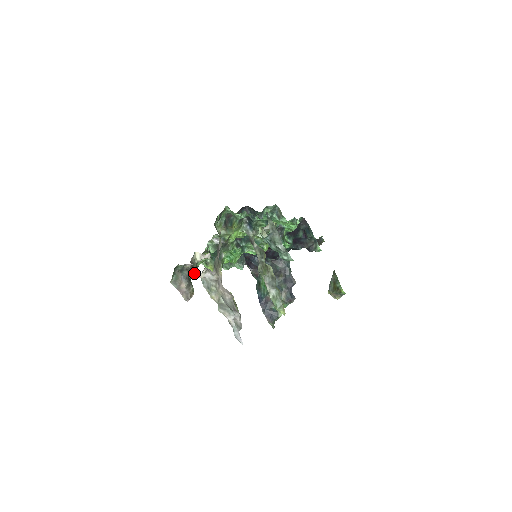
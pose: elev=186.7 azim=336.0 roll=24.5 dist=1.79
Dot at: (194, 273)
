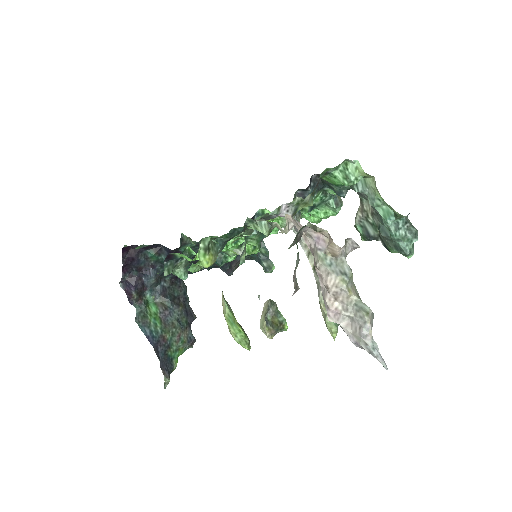
Dot at: (245, 254)
